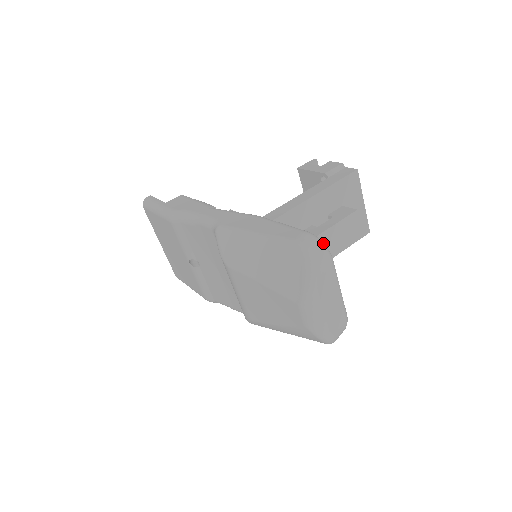
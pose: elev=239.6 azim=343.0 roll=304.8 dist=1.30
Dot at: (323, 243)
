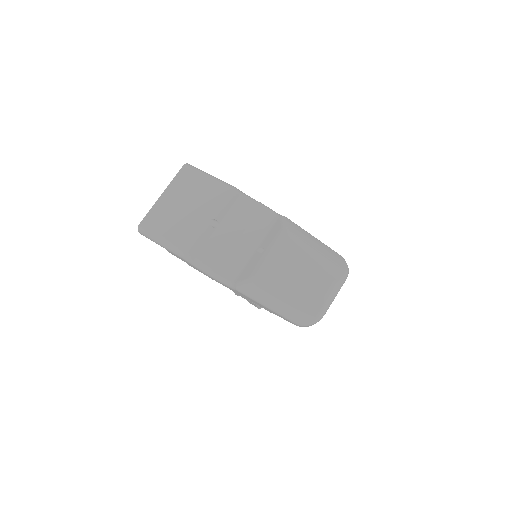
Dot at: occluded
